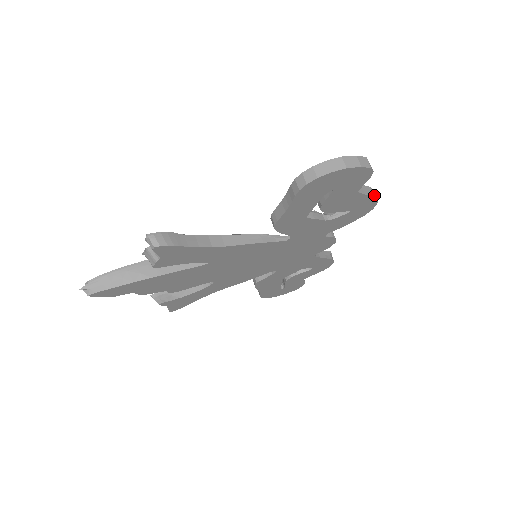
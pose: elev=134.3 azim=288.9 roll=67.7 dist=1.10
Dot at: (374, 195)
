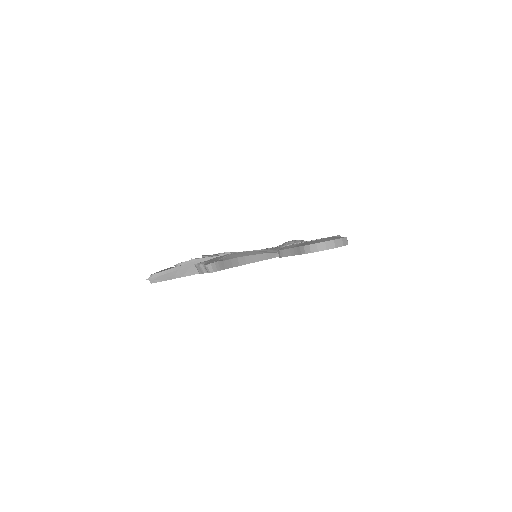
Dot at: occluded
